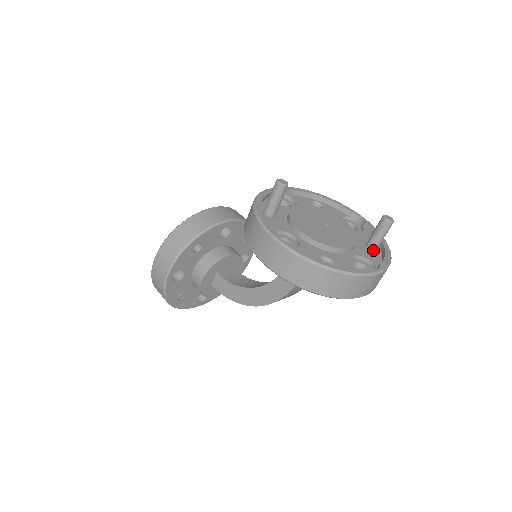
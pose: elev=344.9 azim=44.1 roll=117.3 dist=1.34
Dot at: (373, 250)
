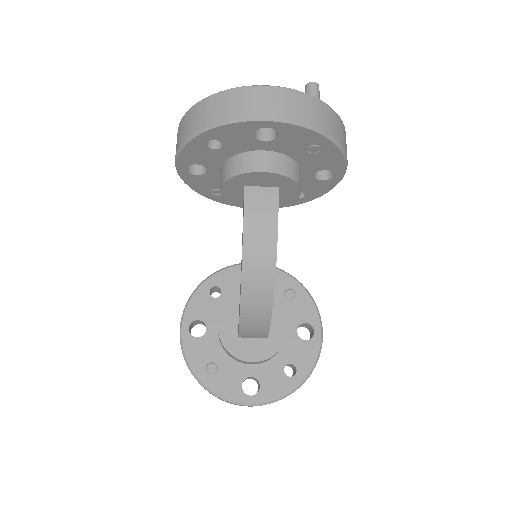
Dot at: occluded
